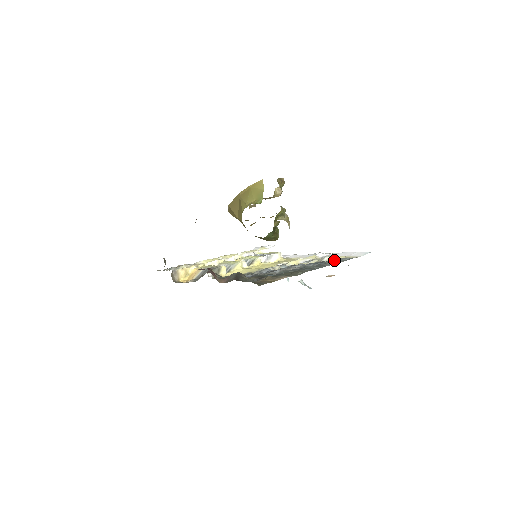
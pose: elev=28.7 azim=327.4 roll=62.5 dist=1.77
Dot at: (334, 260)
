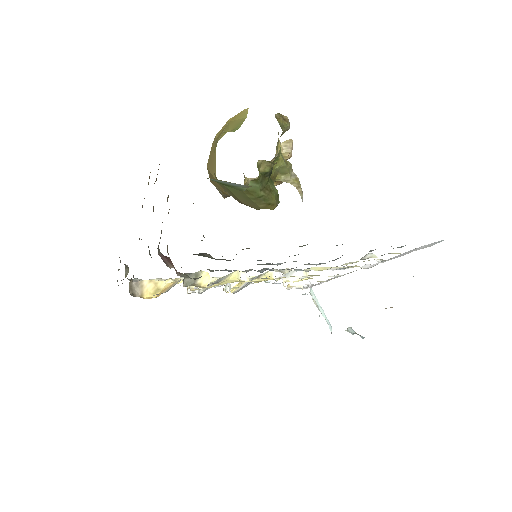
Dot at: occluded
